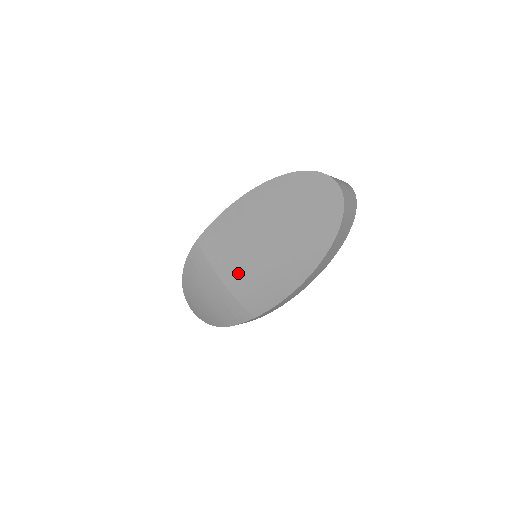
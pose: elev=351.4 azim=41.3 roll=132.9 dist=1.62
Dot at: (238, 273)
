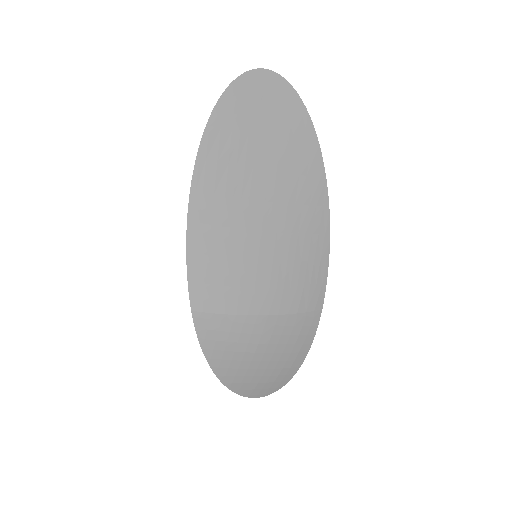
Dot at: (267, 285)
